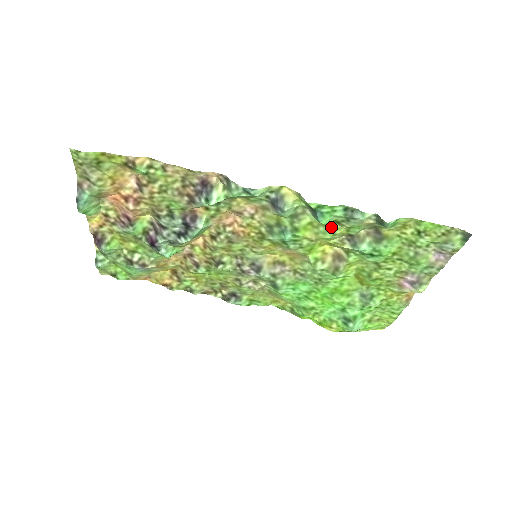
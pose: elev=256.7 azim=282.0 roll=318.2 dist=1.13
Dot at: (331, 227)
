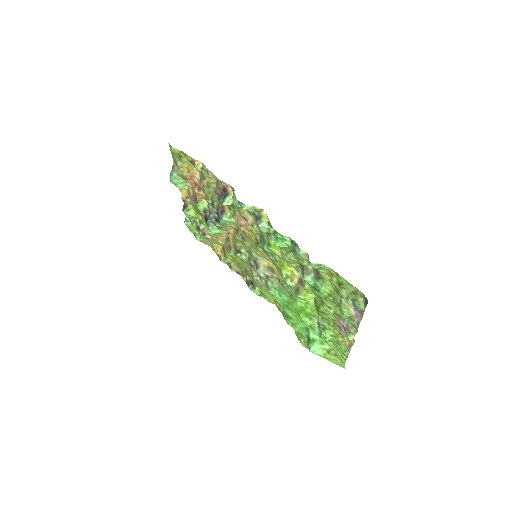
Dot at: (289, 252)
